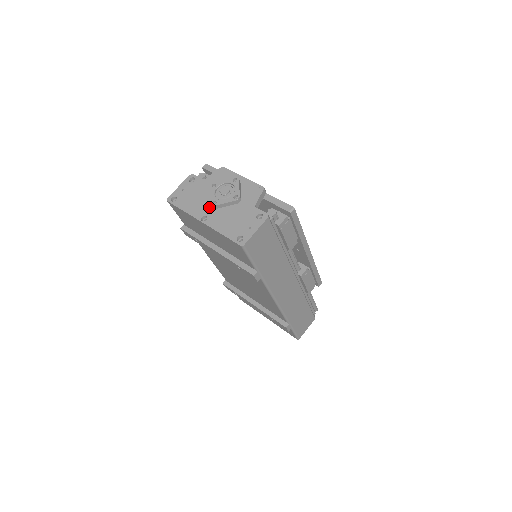
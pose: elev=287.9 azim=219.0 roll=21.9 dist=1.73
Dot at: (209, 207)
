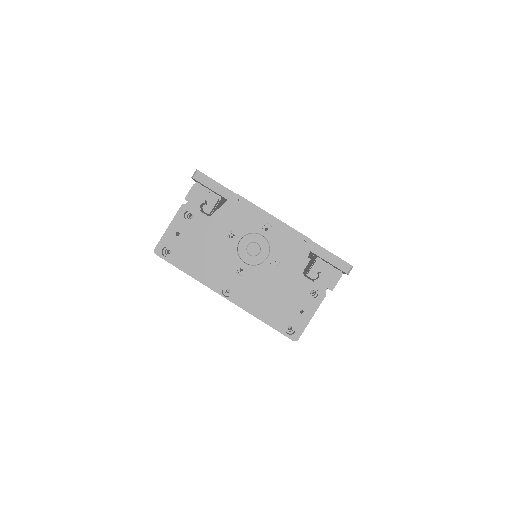
Dot at: (231, 271)
